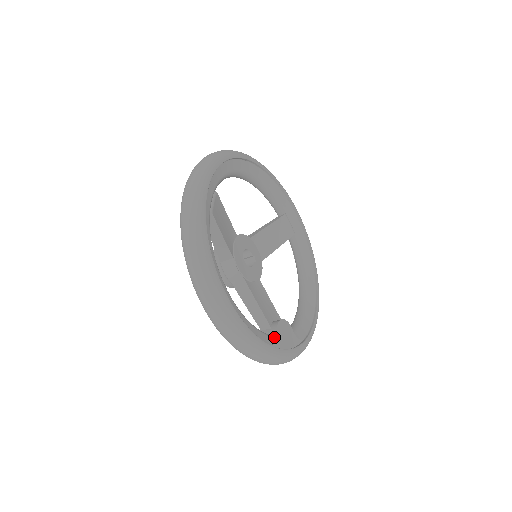
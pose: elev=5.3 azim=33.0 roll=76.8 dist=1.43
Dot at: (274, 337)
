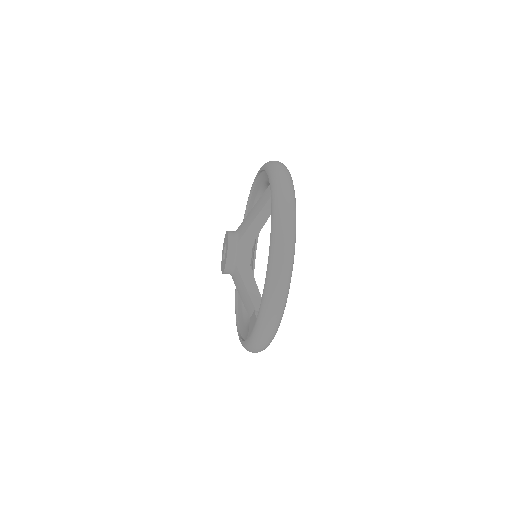
Dot at: occluded
